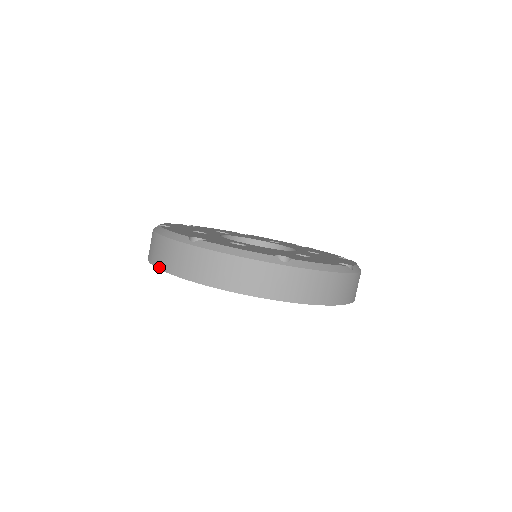
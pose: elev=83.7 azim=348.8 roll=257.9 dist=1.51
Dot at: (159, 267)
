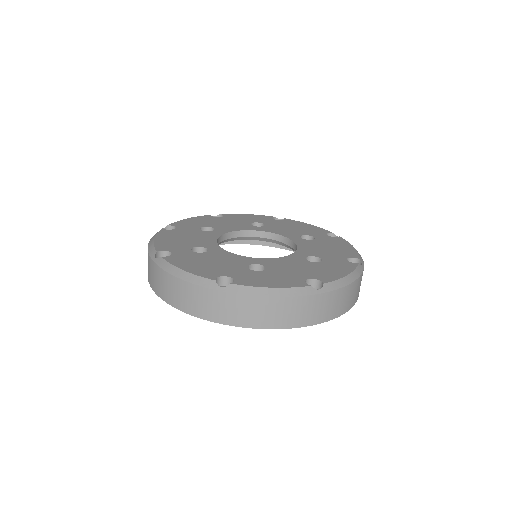
Dot at: (183, 310)
